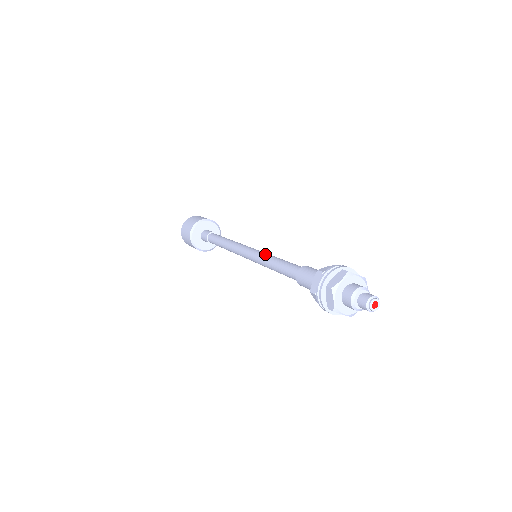
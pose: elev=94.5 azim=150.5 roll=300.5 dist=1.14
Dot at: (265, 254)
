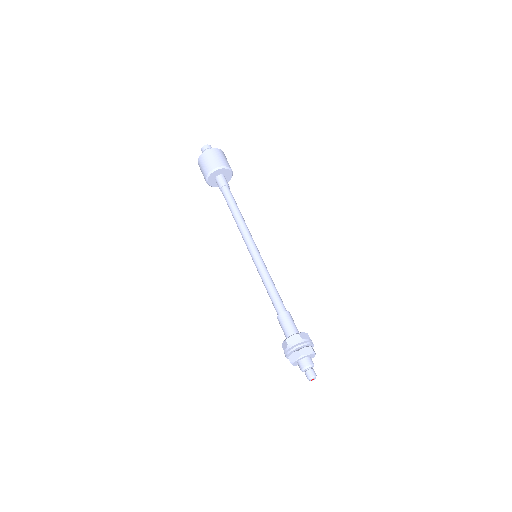
Dot at: (265, 267)
